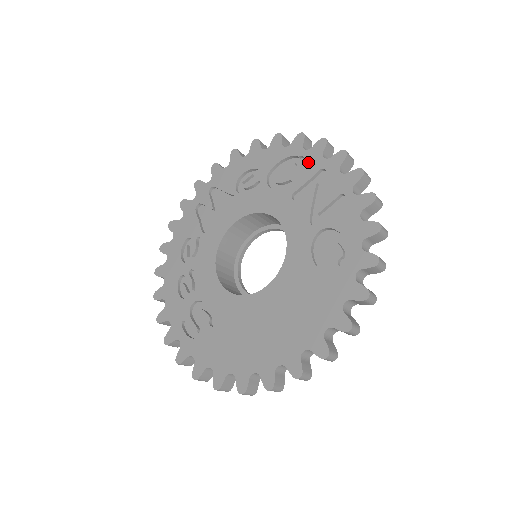
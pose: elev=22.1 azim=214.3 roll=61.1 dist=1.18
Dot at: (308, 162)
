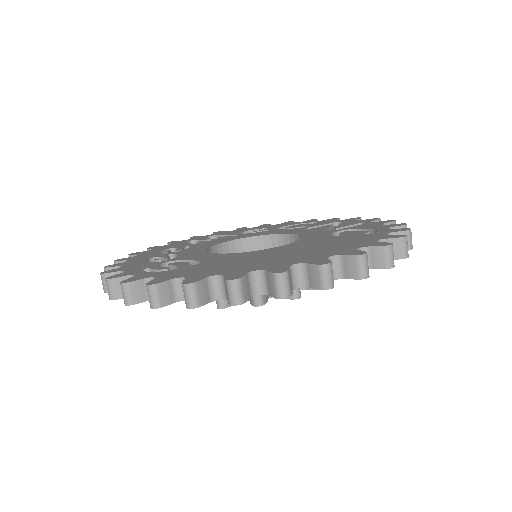
Dot at: (322, 222)
